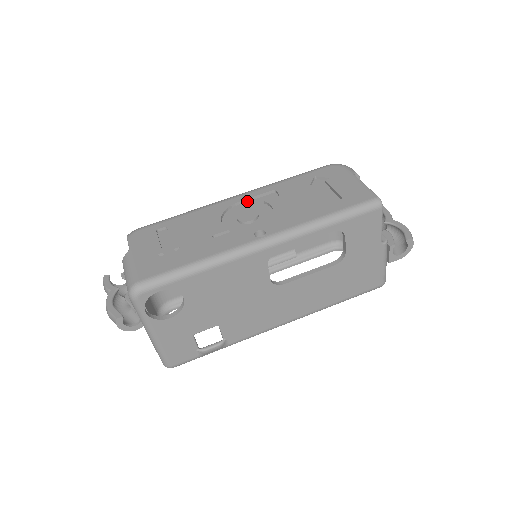
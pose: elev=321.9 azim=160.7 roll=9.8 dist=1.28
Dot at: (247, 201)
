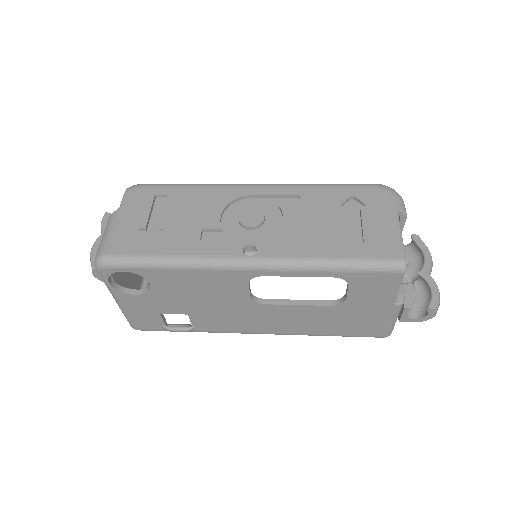
Dot at: (263, 197)
